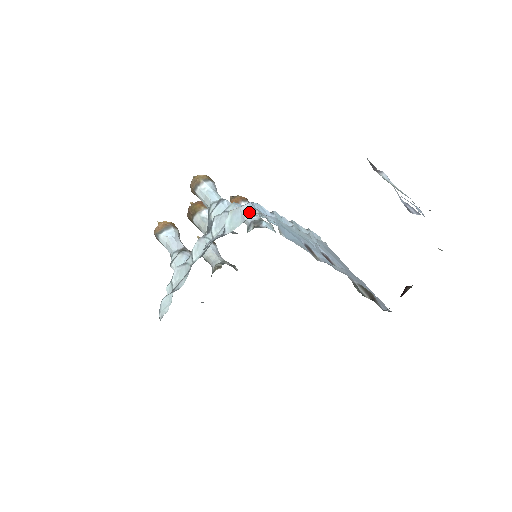
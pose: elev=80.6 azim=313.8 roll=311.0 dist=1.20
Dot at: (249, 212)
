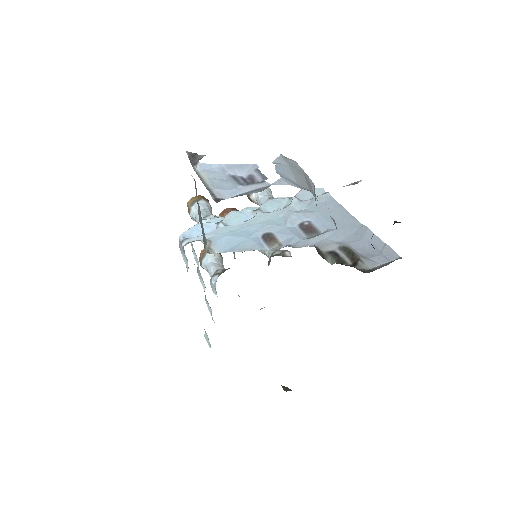
Dot at: occluded
